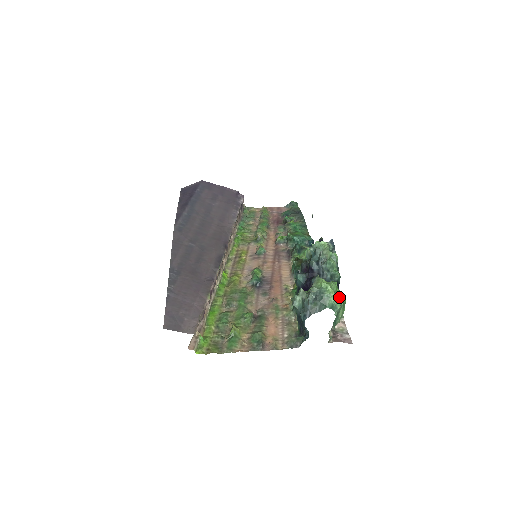
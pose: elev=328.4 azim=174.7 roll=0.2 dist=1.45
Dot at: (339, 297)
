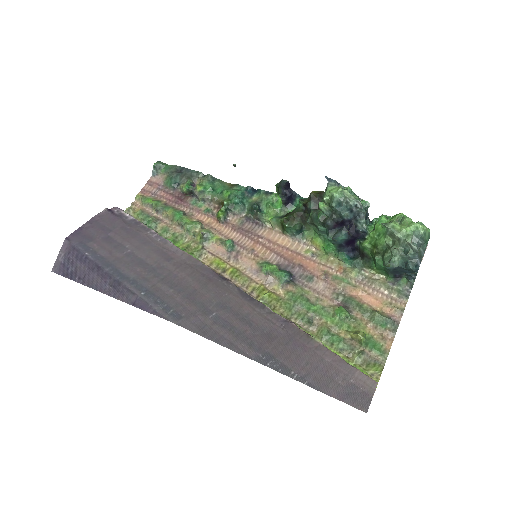
Dot at: occluded
